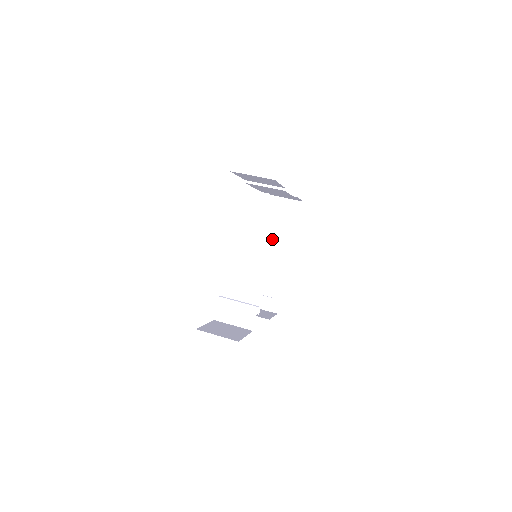
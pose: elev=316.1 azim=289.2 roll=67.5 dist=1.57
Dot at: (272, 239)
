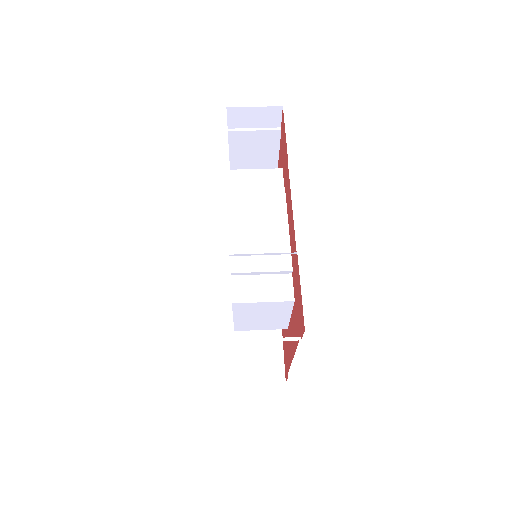
Dot at: (246, 158)
